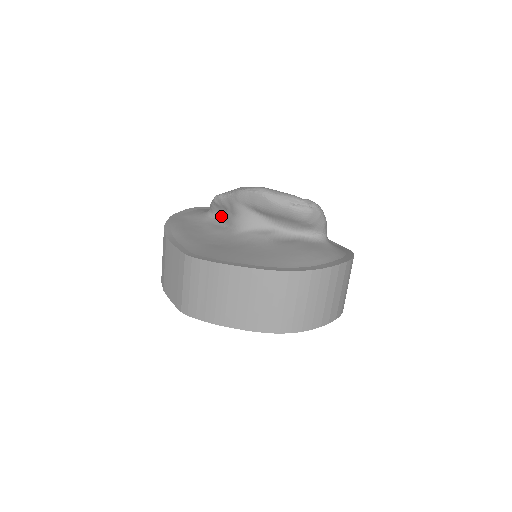
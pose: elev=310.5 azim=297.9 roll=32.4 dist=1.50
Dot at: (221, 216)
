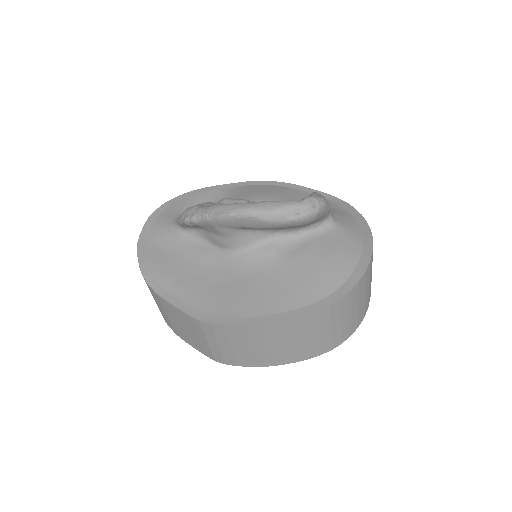
Dot at: (199, 233)
